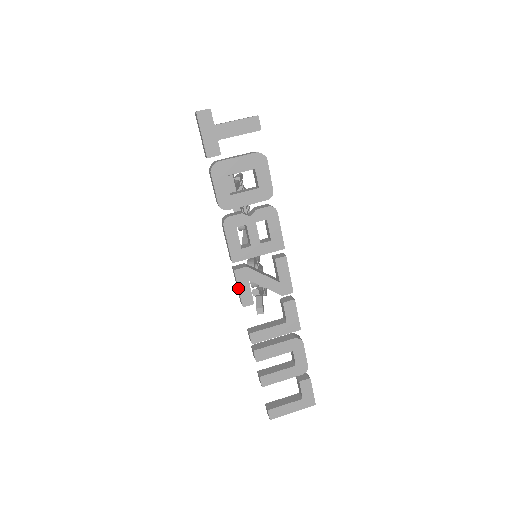
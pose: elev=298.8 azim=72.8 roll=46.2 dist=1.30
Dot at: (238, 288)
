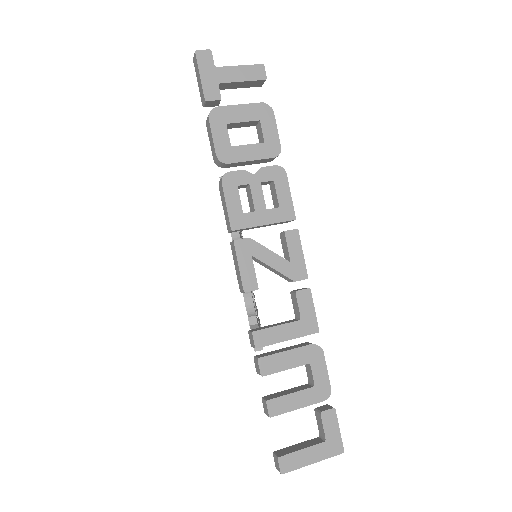
Dot at: (238, 265)
